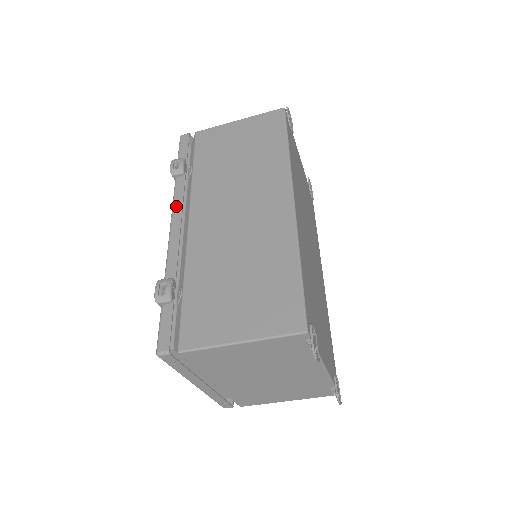
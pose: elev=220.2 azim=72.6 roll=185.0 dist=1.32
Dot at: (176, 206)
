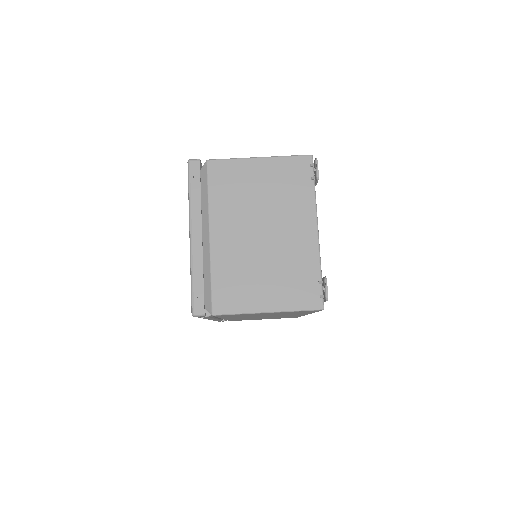
Dot at: occluded
